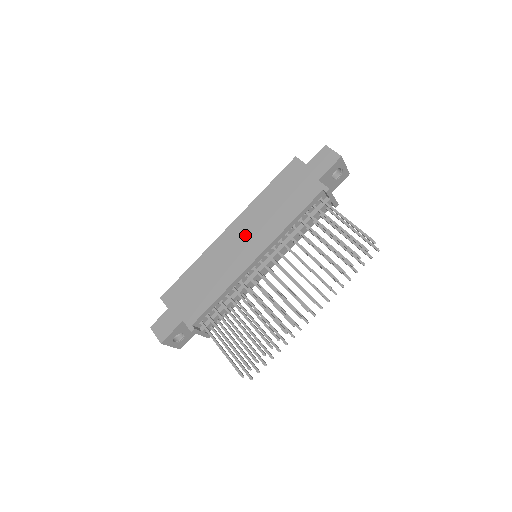
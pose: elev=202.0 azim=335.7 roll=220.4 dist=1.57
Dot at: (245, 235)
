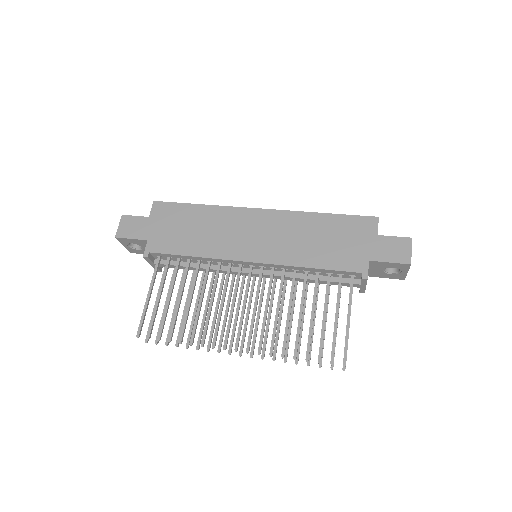
Dot at: (265, 232)
